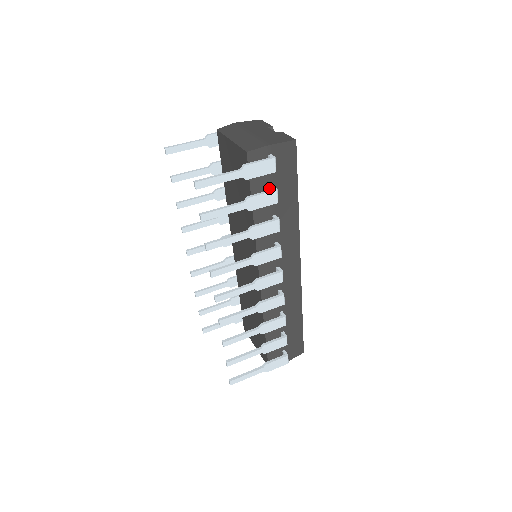
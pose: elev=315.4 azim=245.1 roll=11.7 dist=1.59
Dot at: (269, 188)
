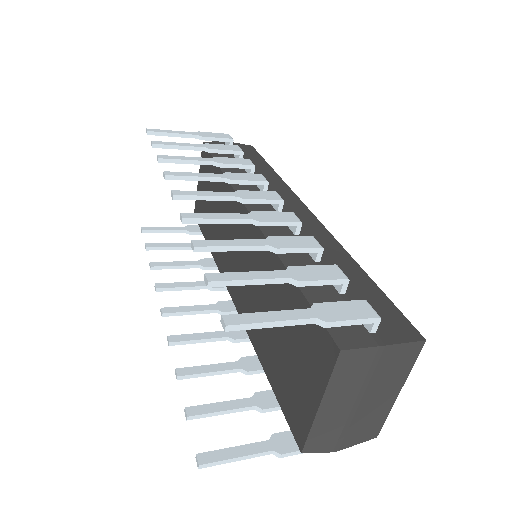
Dot at: (233, 157)
